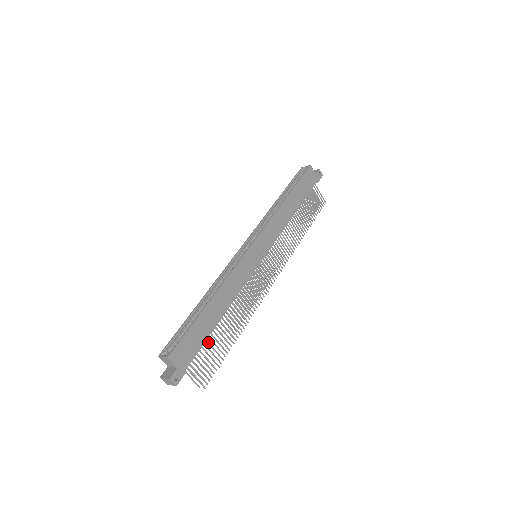
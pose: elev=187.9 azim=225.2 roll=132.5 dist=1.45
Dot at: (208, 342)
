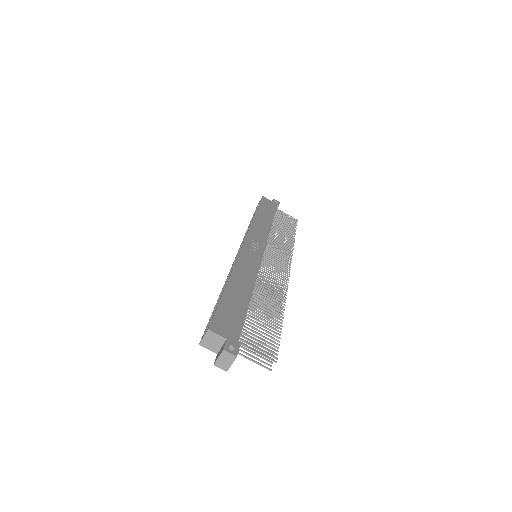
Dot at: (250, 319)
